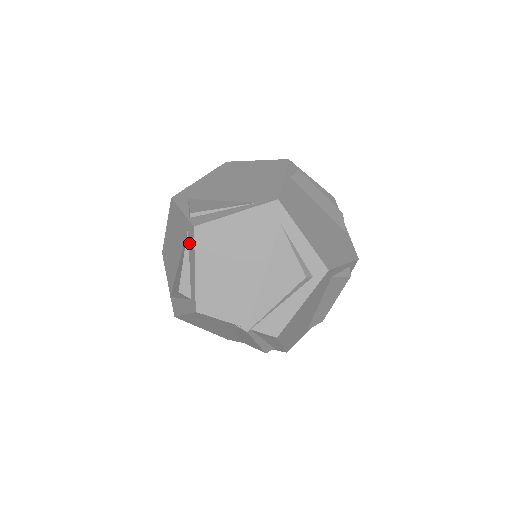
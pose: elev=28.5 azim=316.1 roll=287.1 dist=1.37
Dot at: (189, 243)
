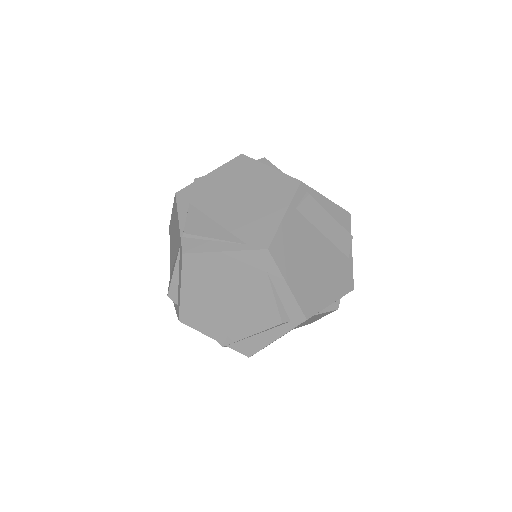
Dot at: (179, 260)
